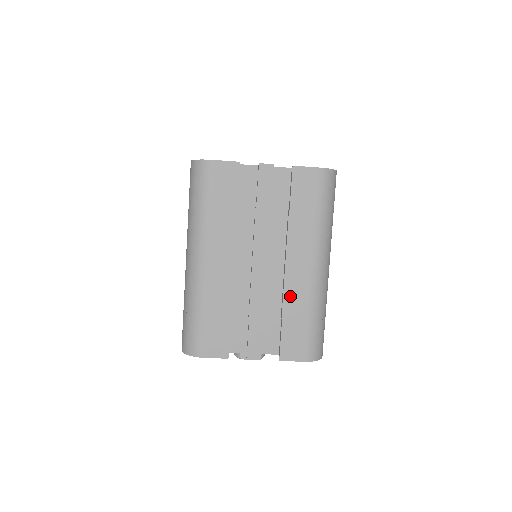
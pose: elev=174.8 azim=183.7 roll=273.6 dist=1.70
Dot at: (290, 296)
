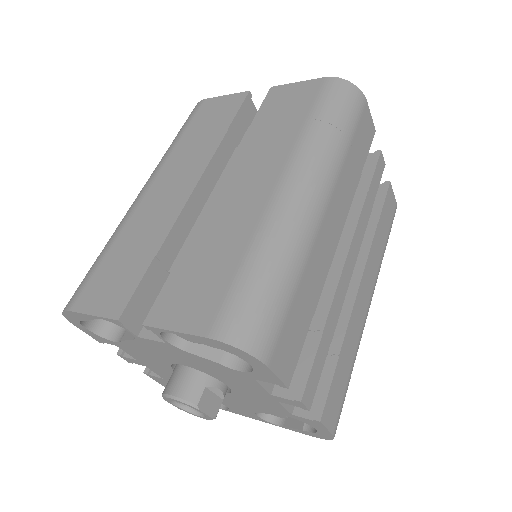
Dot at: (352, 327)
